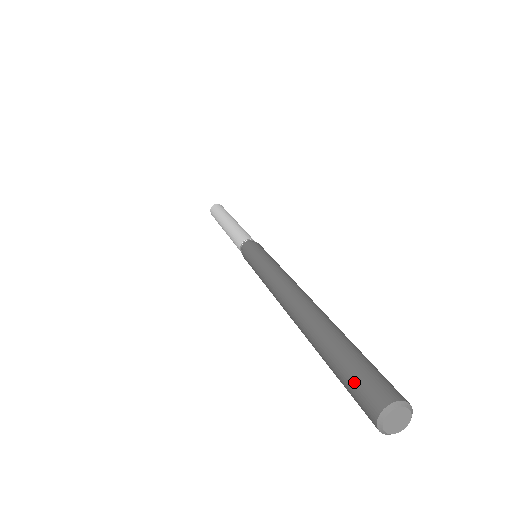
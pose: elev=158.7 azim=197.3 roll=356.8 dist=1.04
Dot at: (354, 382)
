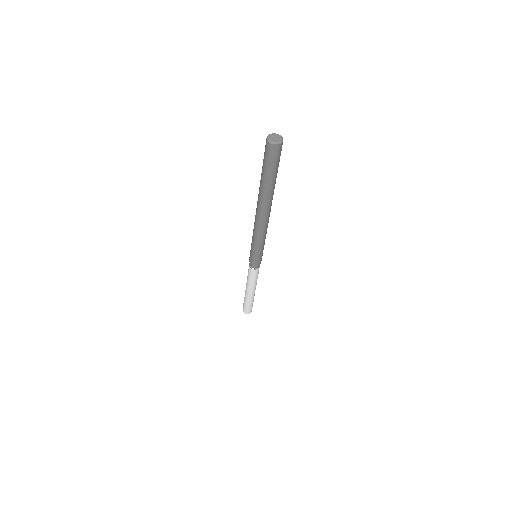
Dot at: (264, 155)
